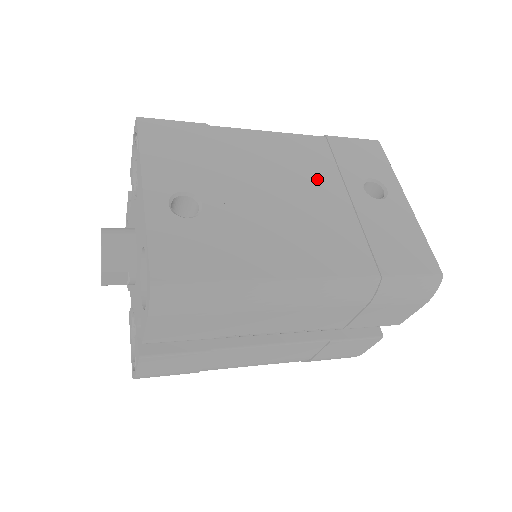
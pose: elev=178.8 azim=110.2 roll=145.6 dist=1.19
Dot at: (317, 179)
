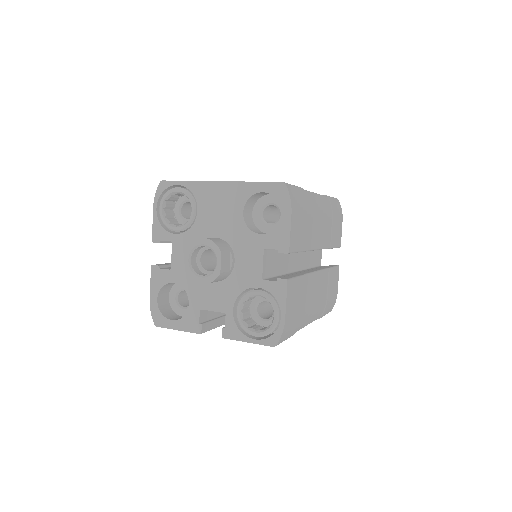
Dot at: occluded
